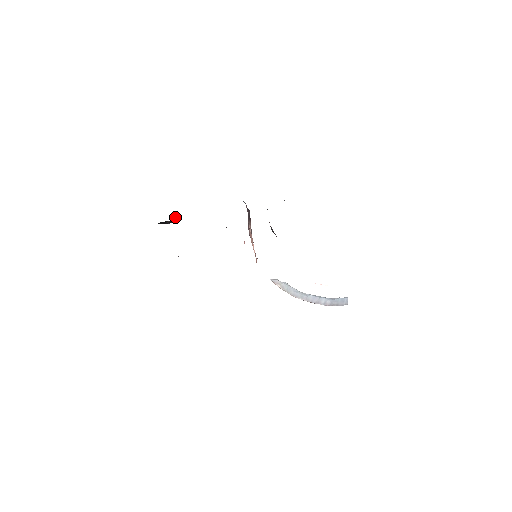
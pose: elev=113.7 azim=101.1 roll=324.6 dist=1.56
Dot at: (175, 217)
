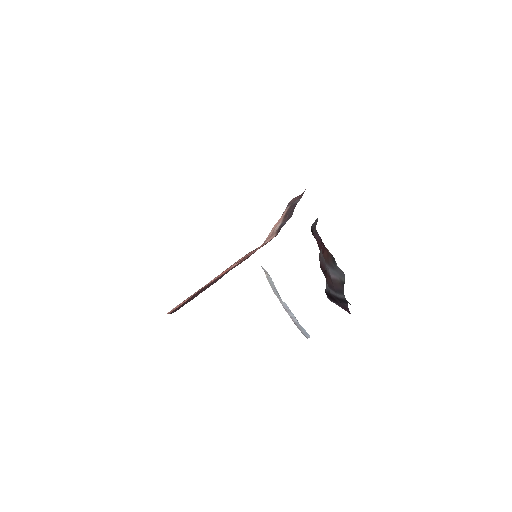
Dot at: occluded
